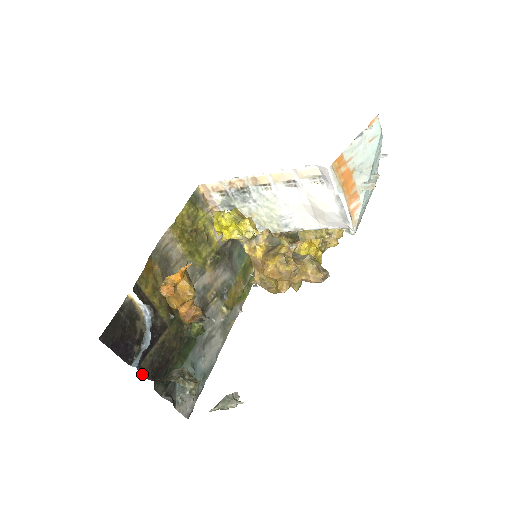
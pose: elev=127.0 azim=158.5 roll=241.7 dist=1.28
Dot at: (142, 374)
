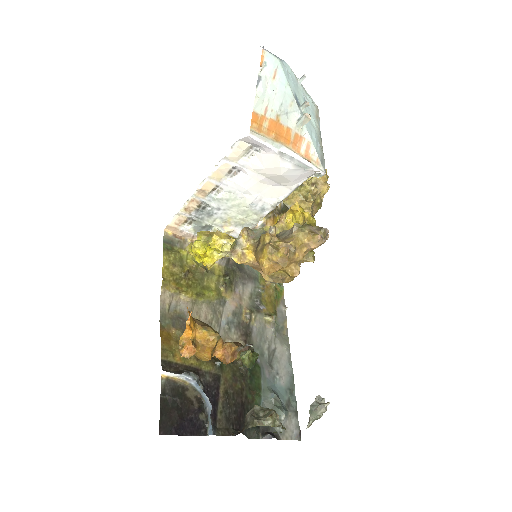
Dot at: (224, 435)
